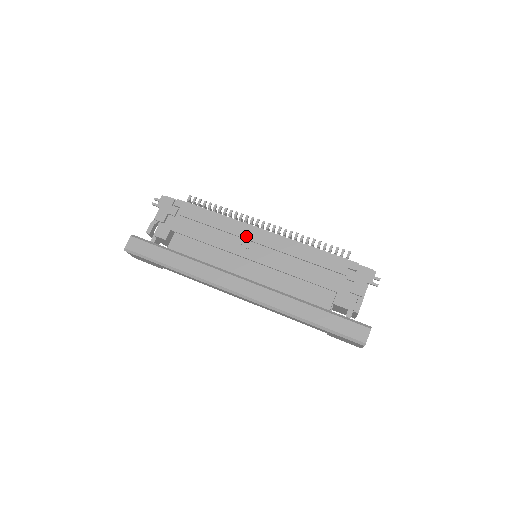
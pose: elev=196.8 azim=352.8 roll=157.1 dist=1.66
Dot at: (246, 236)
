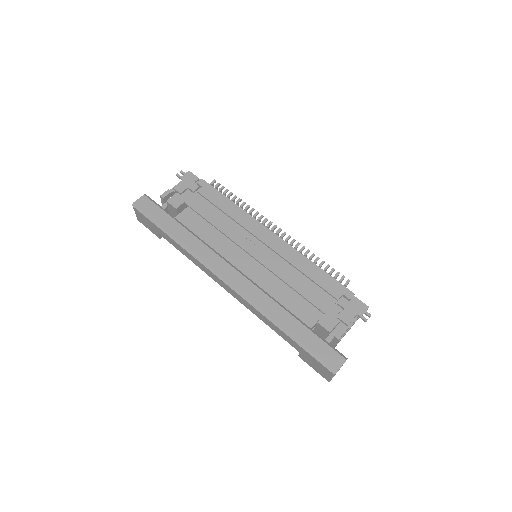
Dot at: (254, 232)
